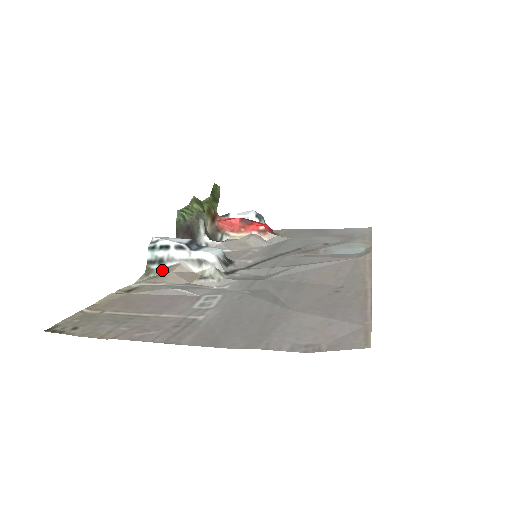
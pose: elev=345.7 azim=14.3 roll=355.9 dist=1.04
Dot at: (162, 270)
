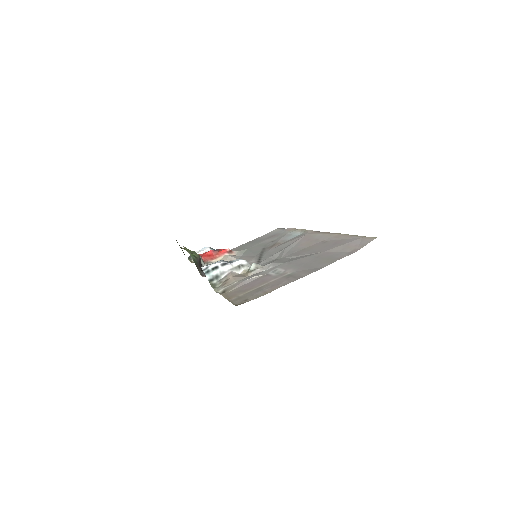
Dot at: (221, 281)
